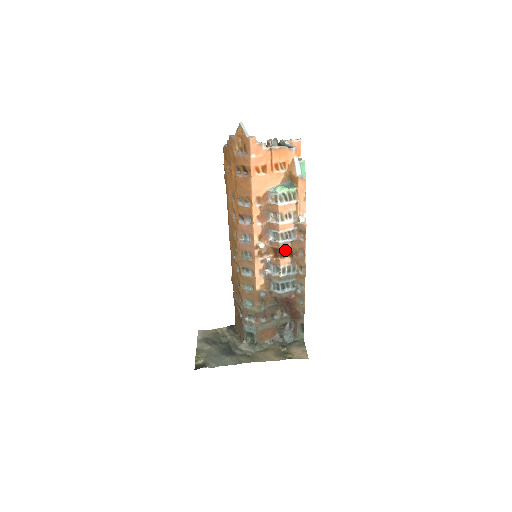
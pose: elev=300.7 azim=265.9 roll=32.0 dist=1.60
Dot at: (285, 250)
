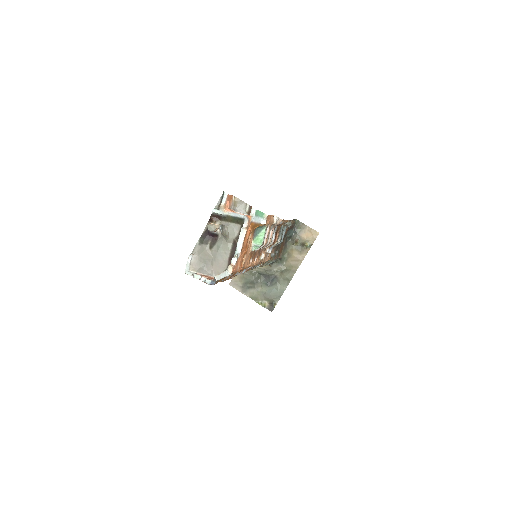
Dot at: occluded
